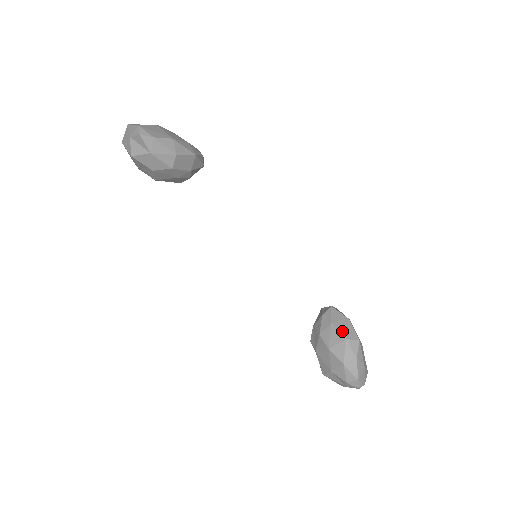
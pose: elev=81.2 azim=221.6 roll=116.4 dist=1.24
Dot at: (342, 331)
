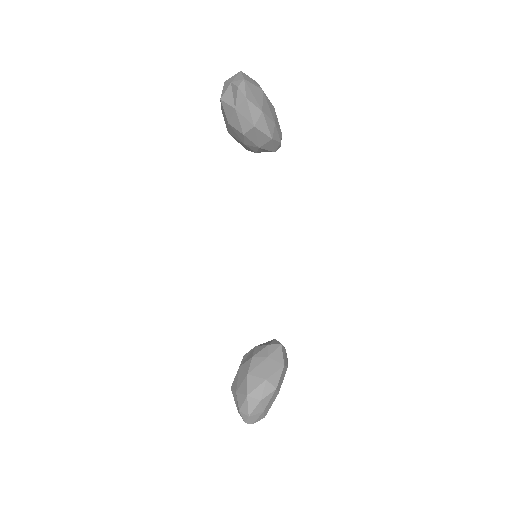
Dot at: (269, 370)
